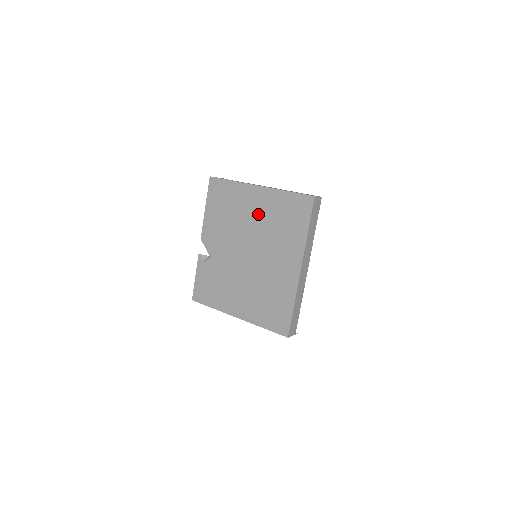
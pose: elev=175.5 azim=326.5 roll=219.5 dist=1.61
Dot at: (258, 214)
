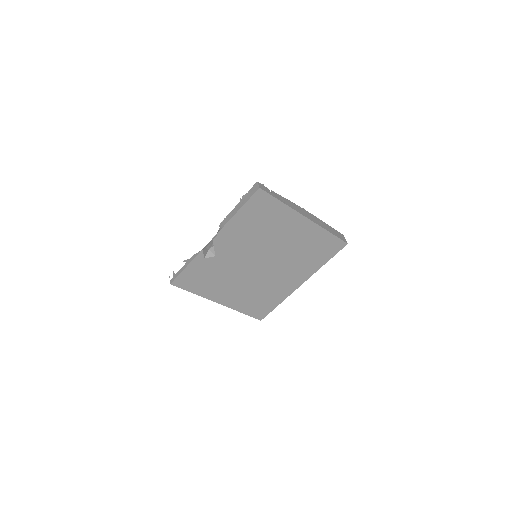
Dot at: (292, 239)
